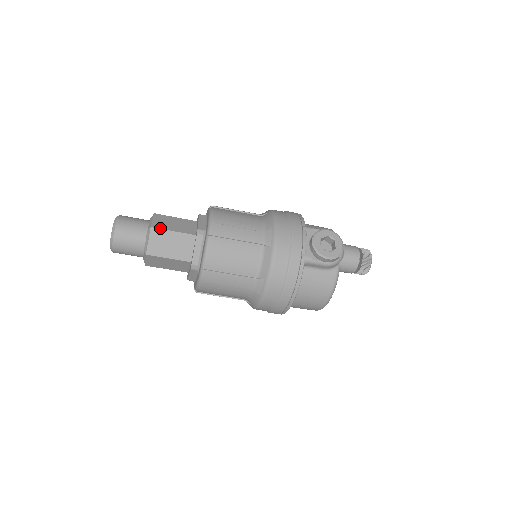
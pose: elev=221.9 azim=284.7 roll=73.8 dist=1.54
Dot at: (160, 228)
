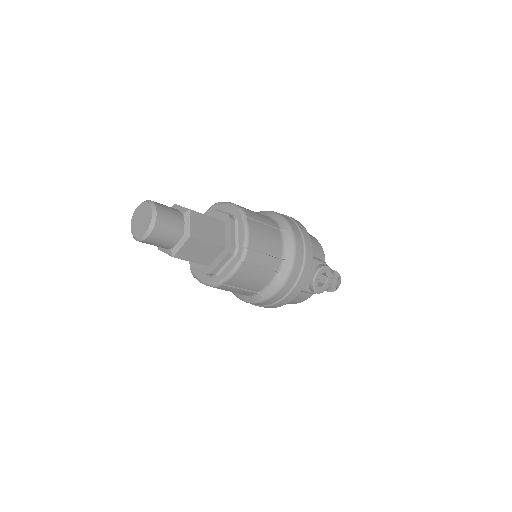
Dot at: (197, 238)
